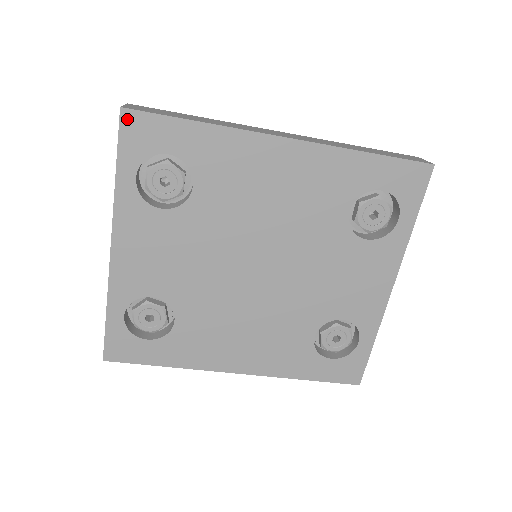
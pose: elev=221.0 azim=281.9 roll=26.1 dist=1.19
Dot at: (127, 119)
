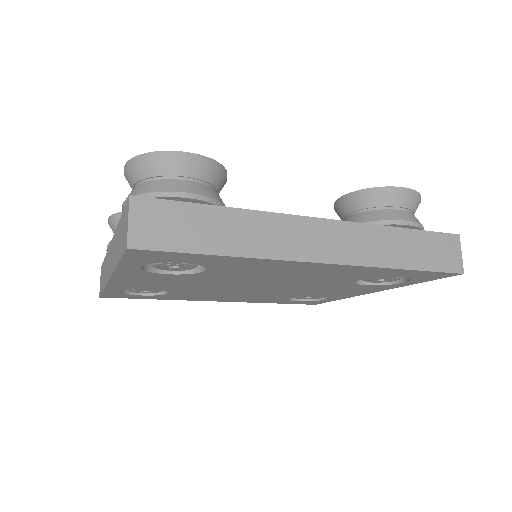
Dot at: (135, 252)
